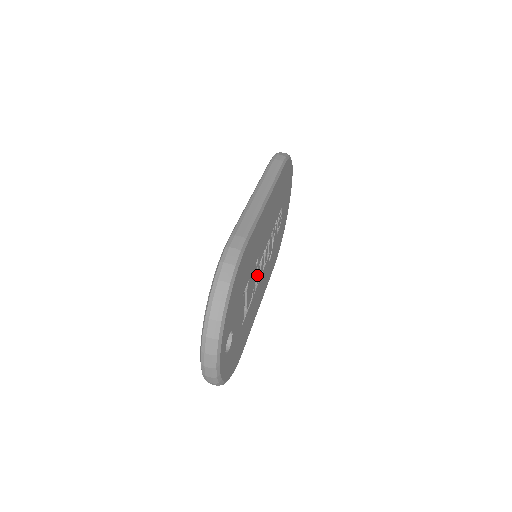
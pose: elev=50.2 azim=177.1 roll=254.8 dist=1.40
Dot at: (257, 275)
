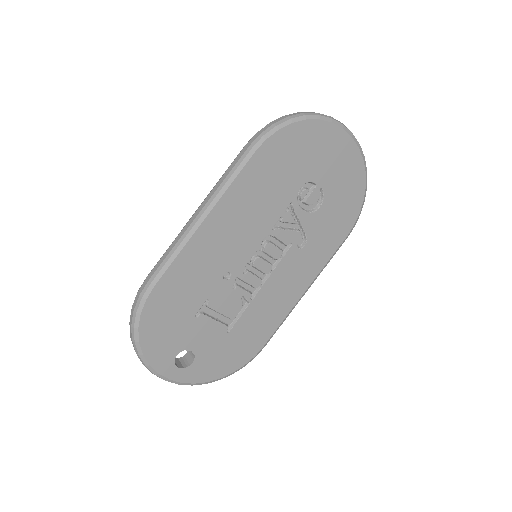
Dot at: (247, 282)
